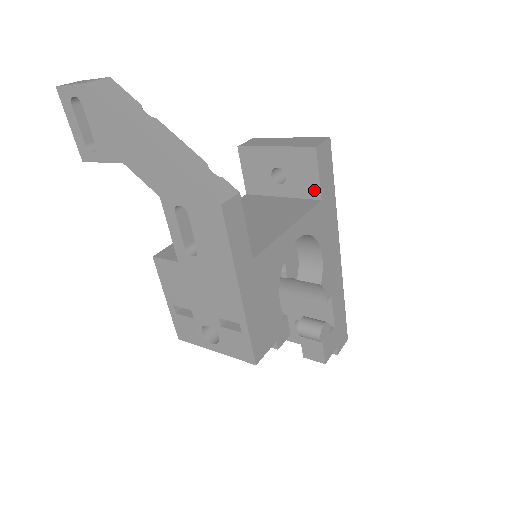
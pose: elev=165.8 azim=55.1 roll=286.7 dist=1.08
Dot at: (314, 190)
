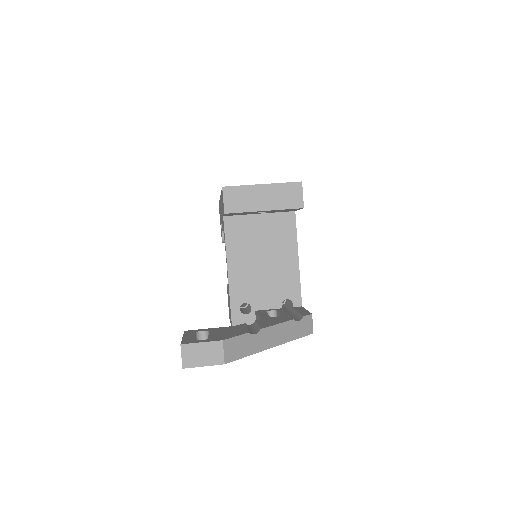
Dot at: occluded
